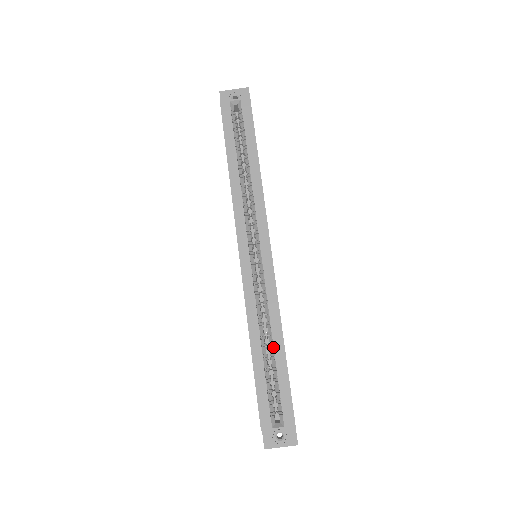
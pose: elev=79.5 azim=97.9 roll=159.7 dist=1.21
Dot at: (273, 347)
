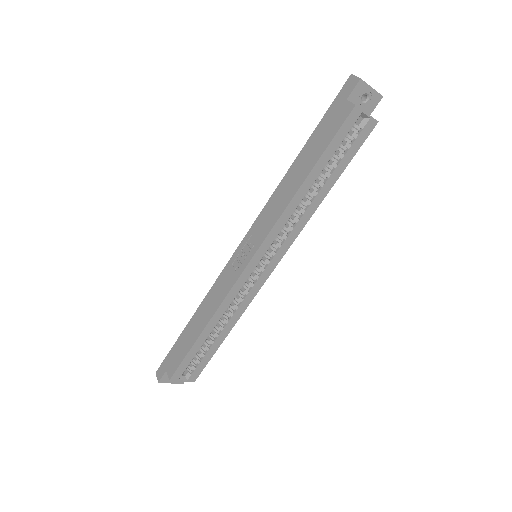
Dot at: (219, 332)
